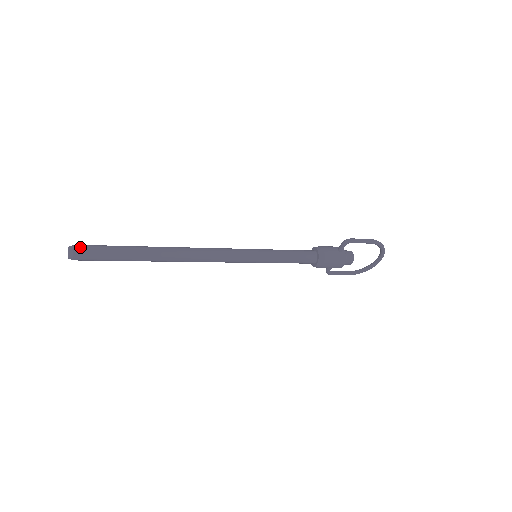
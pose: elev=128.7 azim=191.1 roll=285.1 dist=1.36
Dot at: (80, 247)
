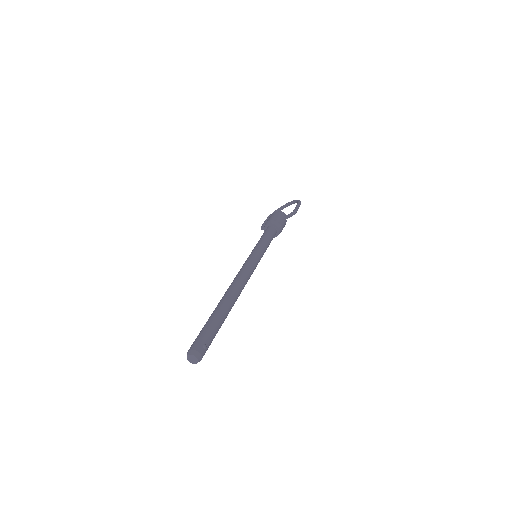
Dot at: (203, 349)
